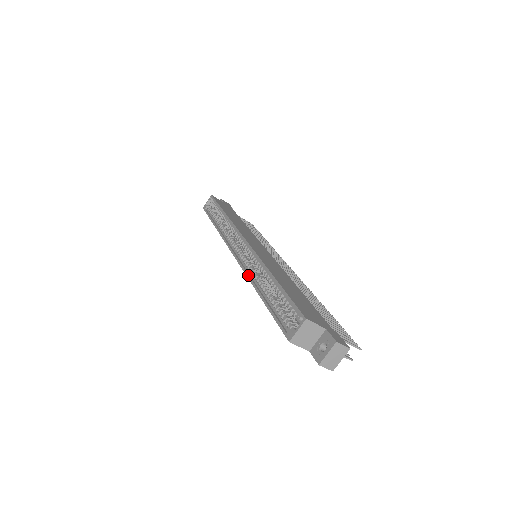
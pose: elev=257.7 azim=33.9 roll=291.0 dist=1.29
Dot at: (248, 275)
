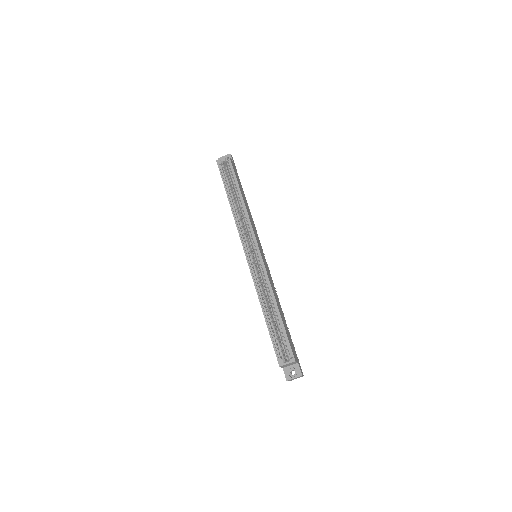
Dot at: (257, 288)
